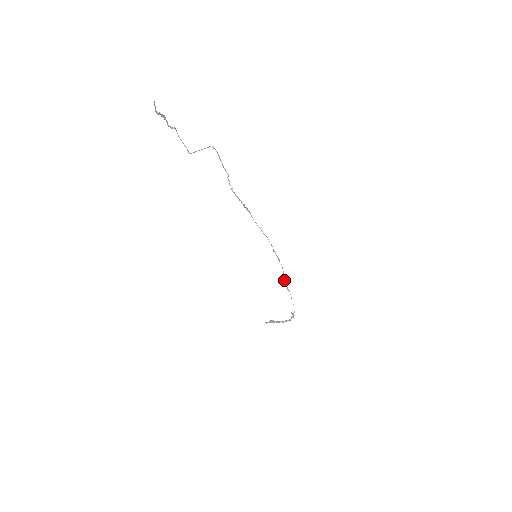
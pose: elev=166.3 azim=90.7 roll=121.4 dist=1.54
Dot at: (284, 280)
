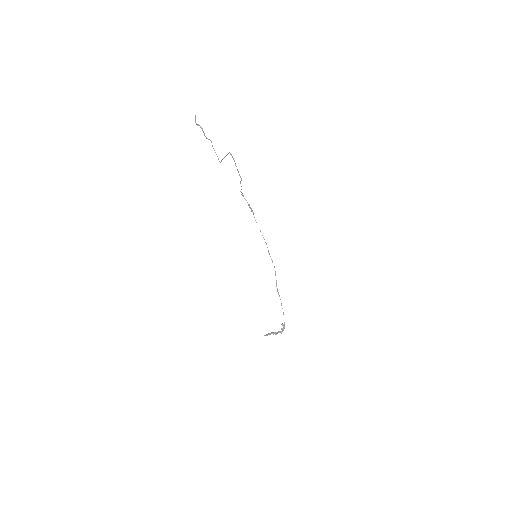
Dot at: (276, 284)
